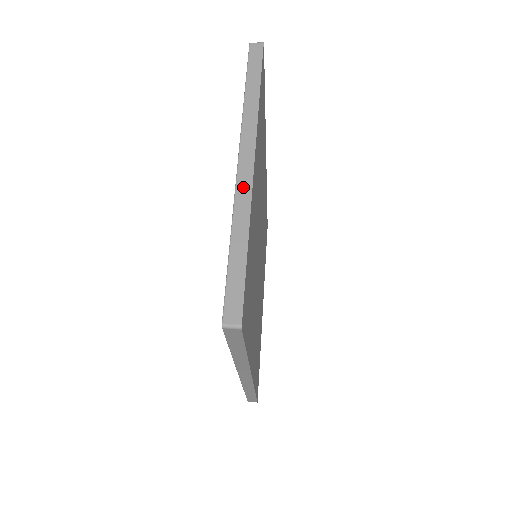
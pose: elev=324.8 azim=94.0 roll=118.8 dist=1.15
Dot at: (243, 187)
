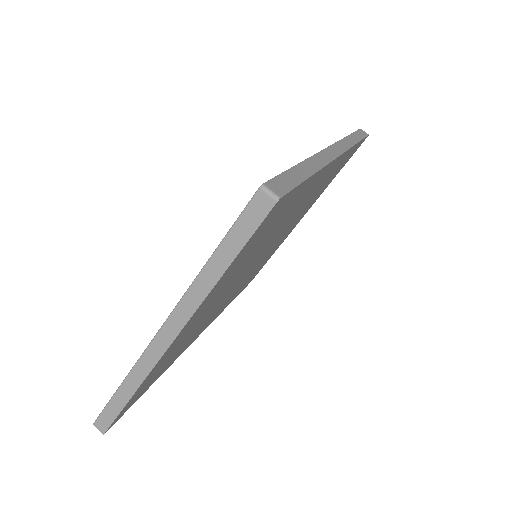
Dot at: (149, 357)
